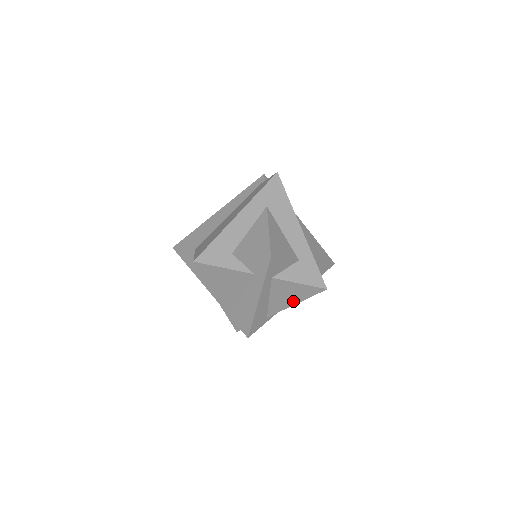
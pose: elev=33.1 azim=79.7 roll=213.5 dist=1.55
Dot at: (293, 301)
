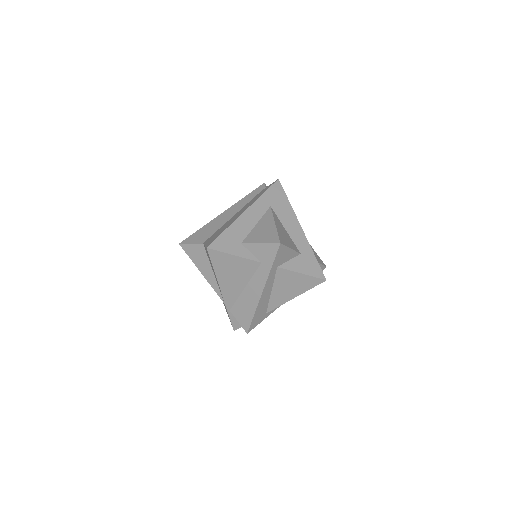
Dot at: (293, 294)
